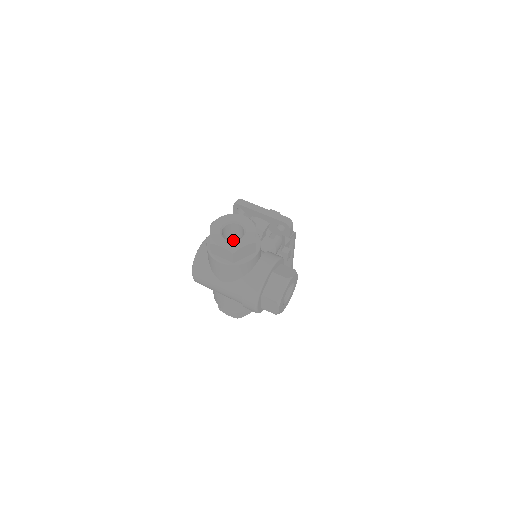
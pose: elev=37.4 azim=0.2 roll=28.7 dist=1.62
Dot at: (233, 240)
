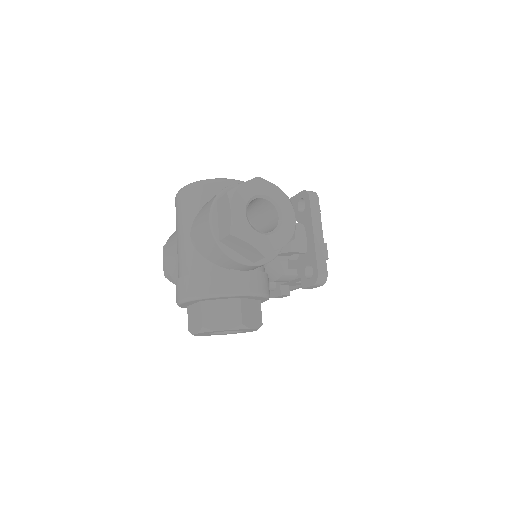
Dot at: occluded
